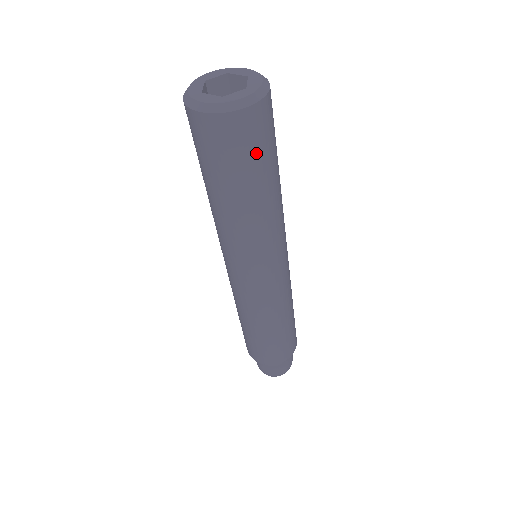
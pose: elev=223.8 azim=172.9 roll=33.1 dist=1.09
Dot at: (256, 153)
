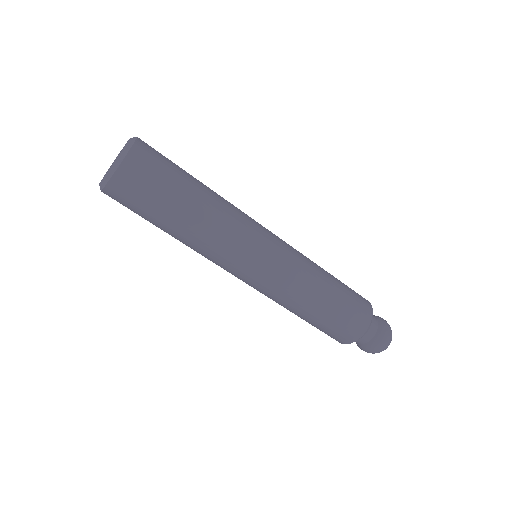
Dot at: (169, 164)
